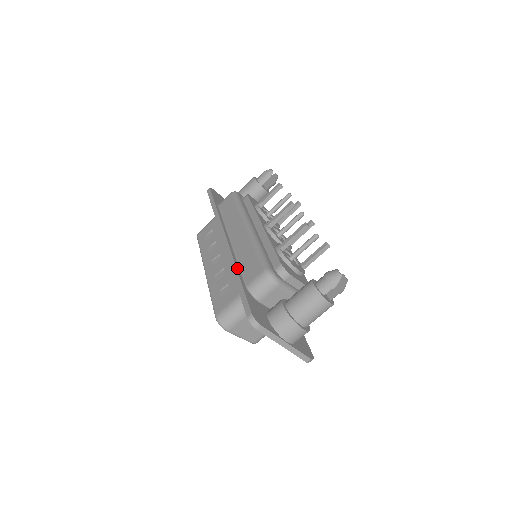
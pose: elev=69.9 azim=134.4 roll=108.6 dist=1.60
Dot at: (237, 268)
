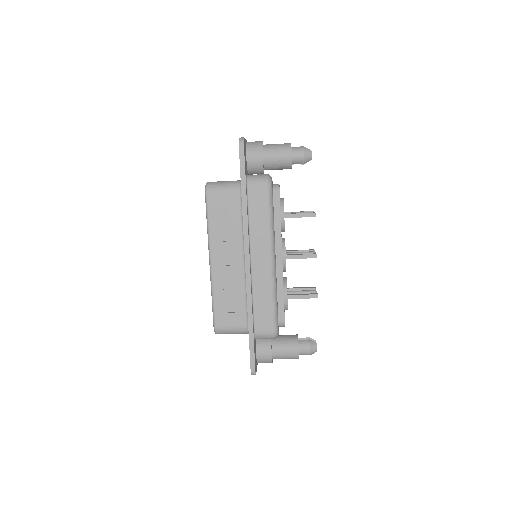
Dot at: (252, 312)
